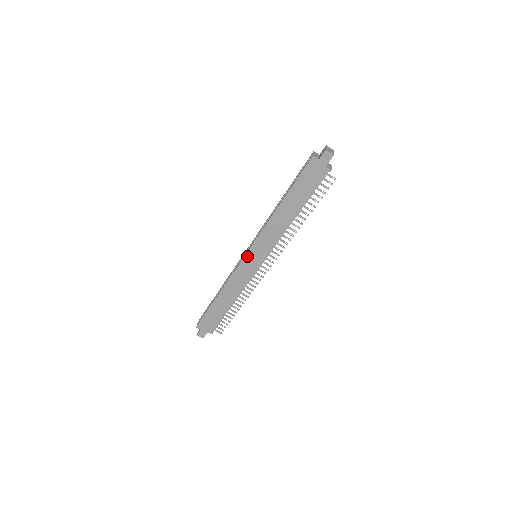
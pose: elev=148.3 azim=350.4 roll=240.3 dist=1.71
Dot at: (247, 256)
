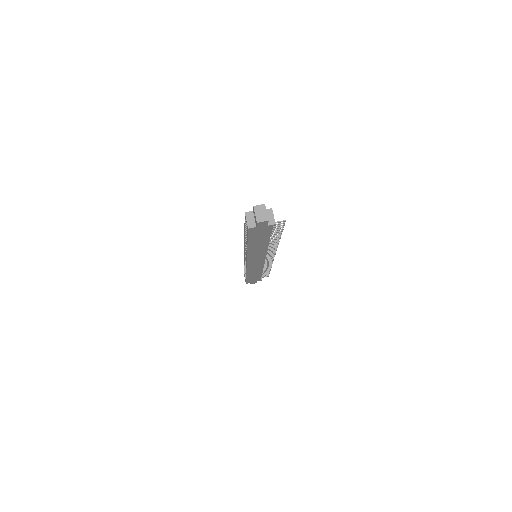
Dot at: (249, 264)
